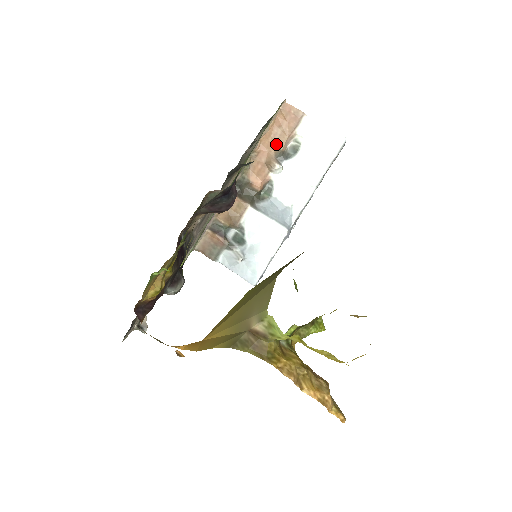
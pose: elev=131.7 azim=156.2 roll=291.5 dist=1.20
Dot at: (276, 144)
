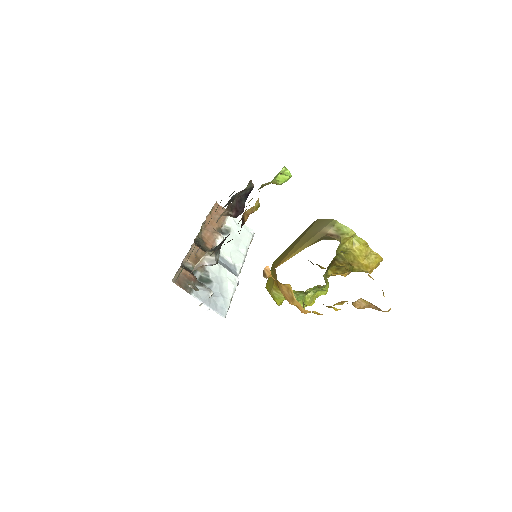
Dot at: (216, 224)
